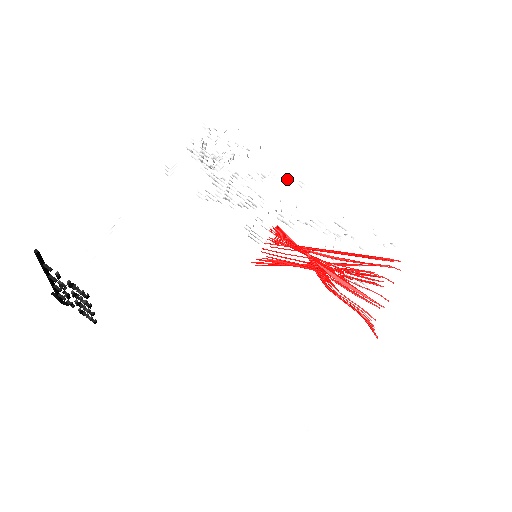
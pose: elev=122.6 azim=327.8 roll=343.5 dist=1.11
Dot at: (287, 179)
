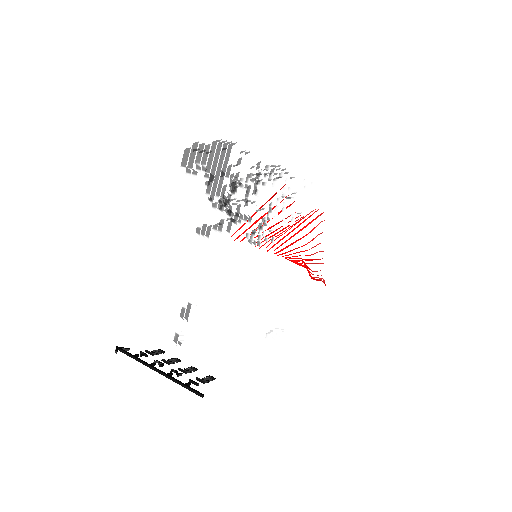
Dot at: occluded
